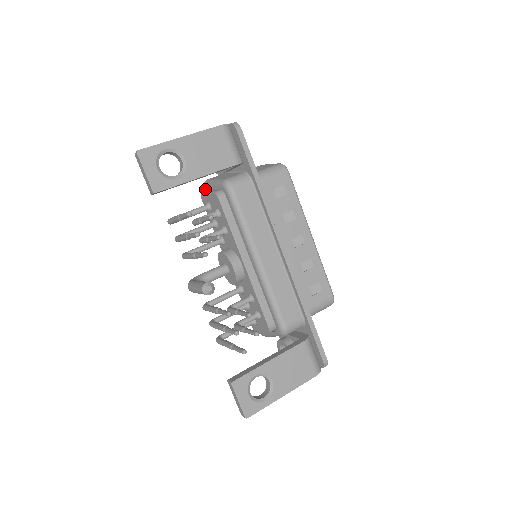
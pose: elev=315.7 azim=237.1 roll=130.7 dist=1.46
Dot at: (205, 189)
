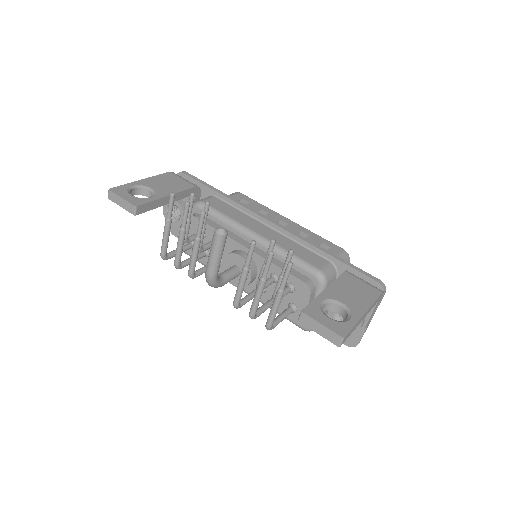
Dot at: occluded
